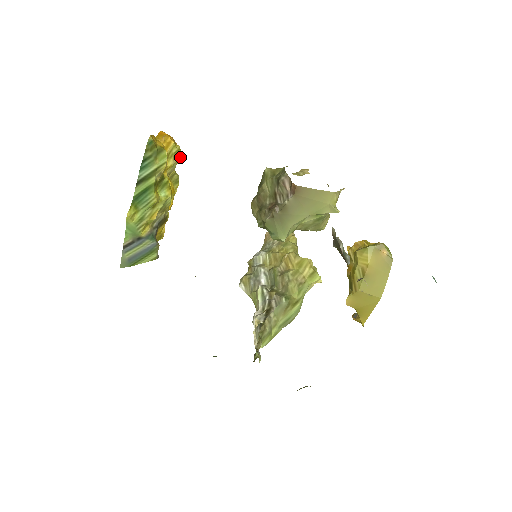
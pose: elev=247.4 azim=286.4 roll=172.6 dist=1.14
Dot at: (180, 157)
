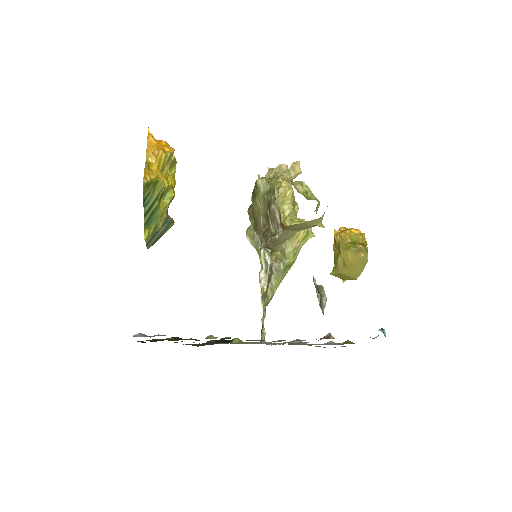
Dot at: (172, 150)
